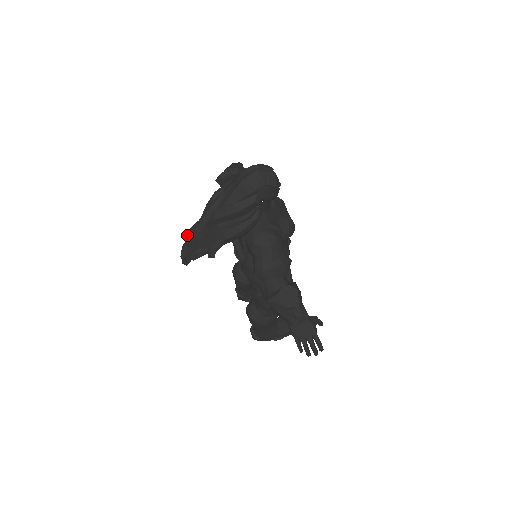
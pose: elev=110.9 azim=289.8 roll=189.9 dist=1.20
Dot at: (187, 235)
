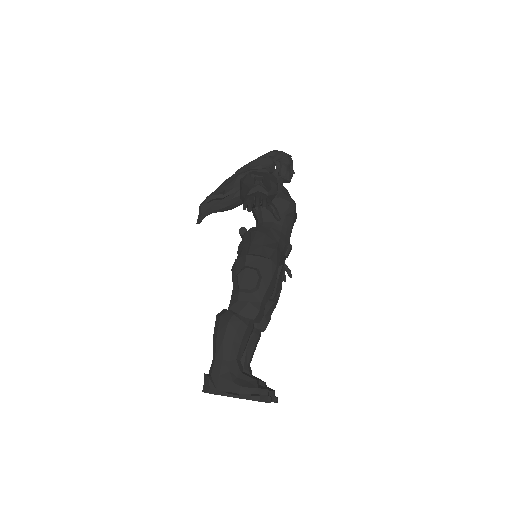
Dot at: occluded
